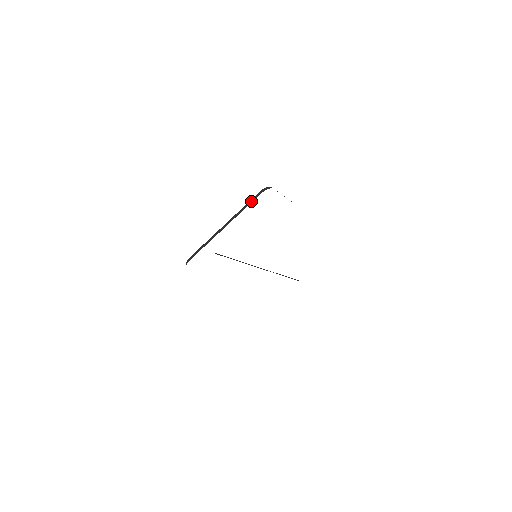
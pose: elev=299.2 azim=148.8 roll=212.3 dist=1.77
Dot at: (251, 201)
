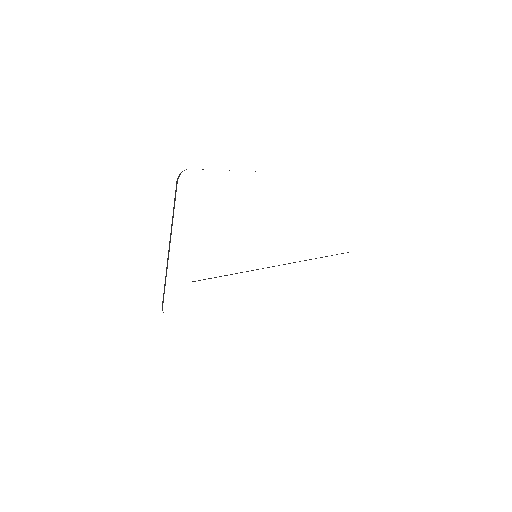
Dot at: (174, 199)
